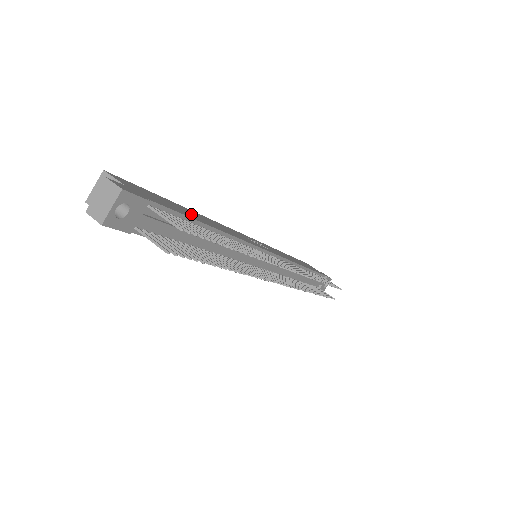
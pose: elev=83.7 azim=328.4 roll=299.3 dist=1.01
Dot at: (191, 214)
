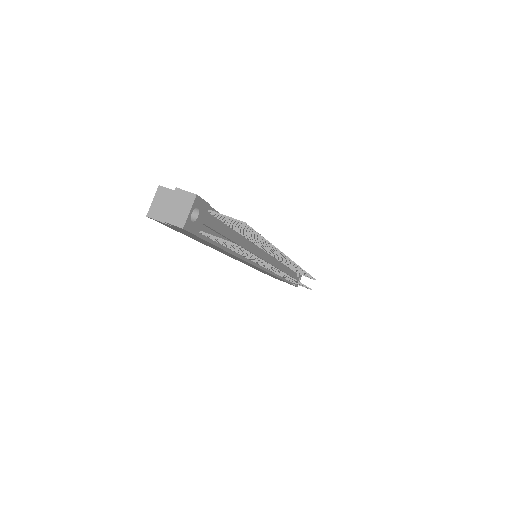
Dot at: occluded
